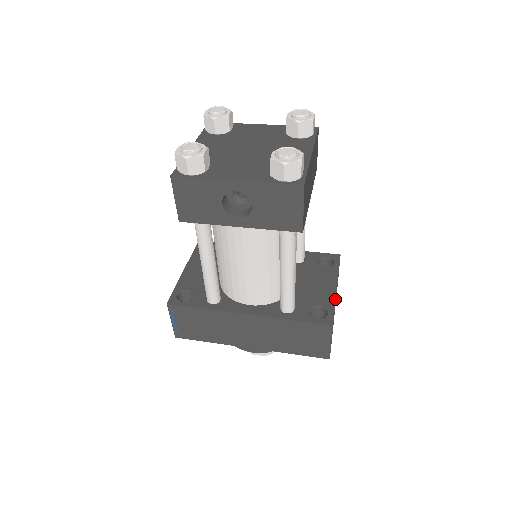
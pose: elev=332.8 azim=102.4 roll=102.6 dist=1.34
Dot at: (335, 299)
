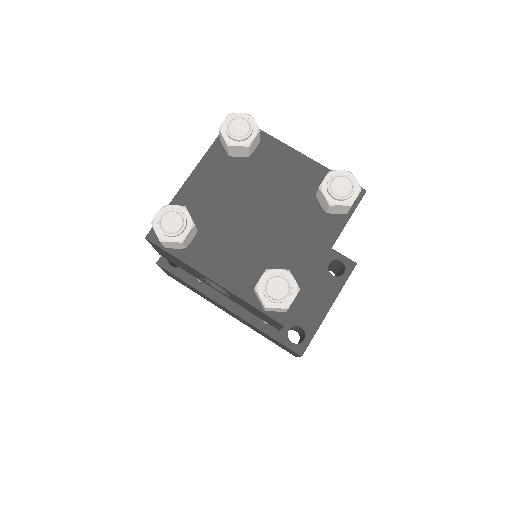
Dot at: occluded
